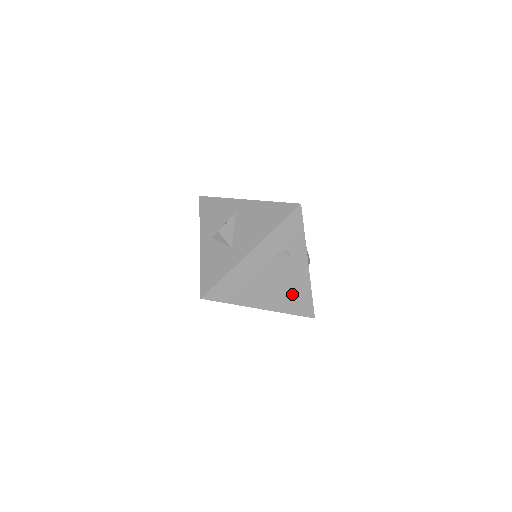
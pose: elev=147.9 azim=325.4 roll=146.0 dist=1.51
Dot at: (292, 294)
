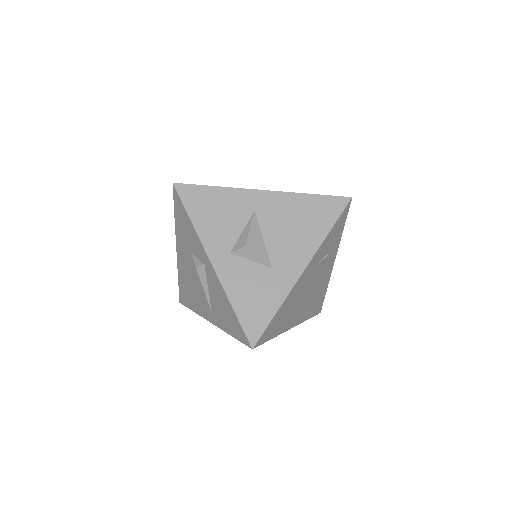
Dot at: (315, 298)
